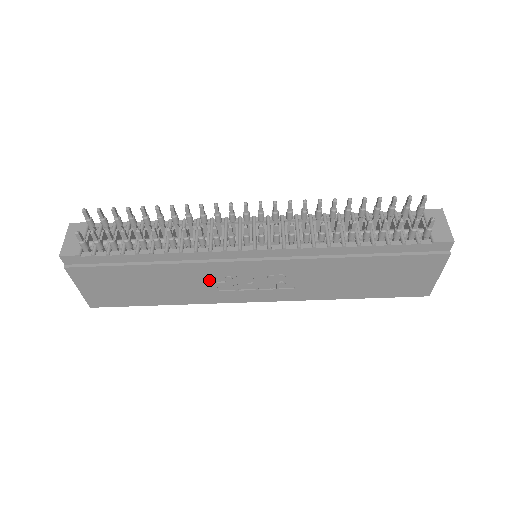
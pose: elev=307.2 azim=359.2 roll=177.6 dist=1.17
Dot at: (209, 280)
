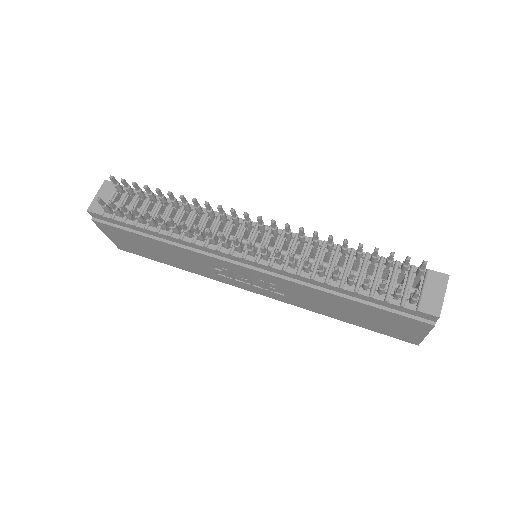
Dot at: (208, 265)
